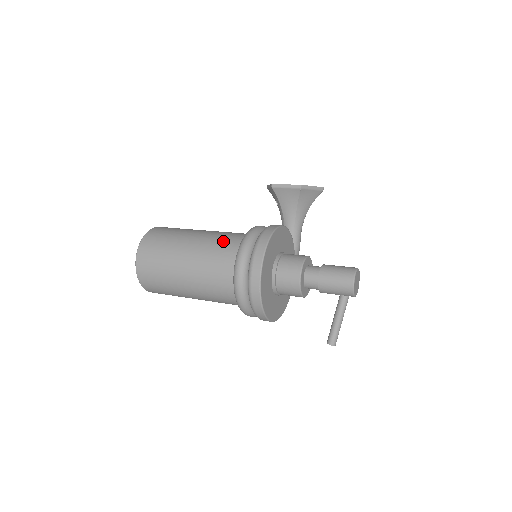
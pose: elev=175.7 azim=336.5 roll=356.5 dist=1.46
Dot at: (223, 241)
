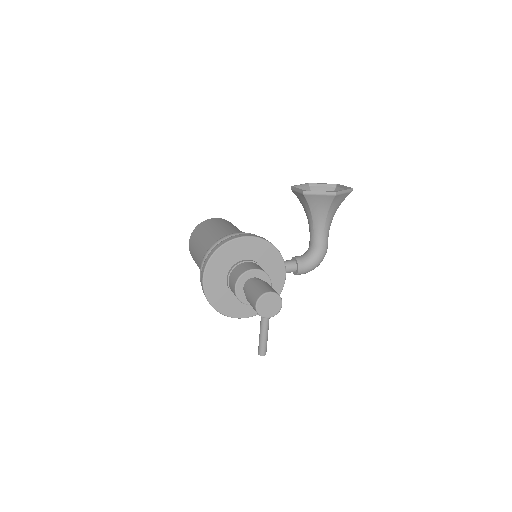
Dot at: (213, 242)
